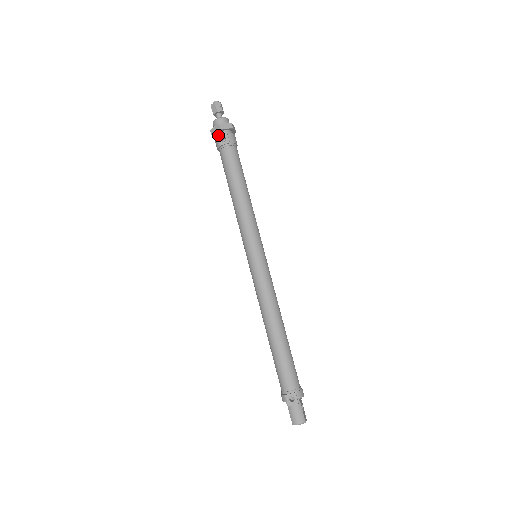
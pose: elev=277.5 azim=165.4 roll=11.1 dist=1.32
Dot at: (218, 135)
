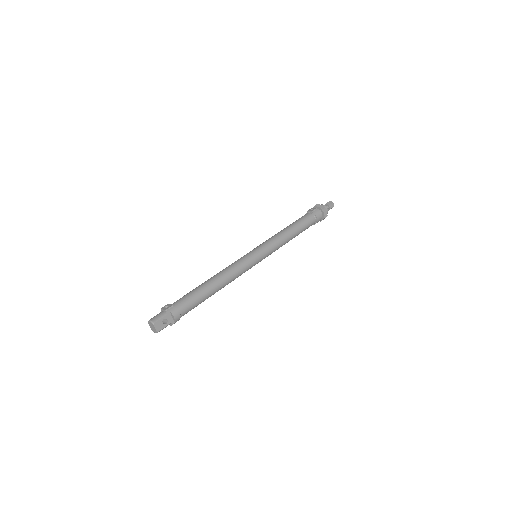
Dot at: occluded
